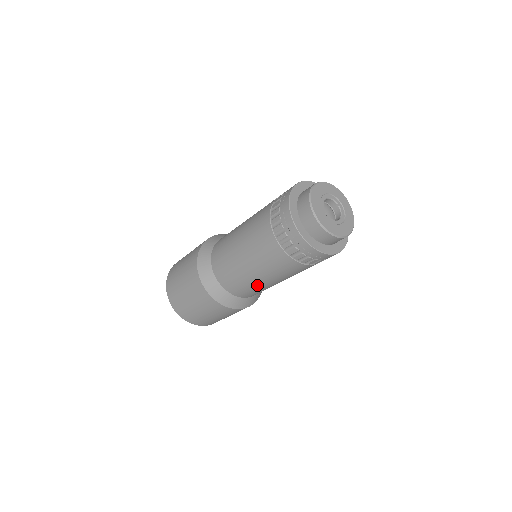
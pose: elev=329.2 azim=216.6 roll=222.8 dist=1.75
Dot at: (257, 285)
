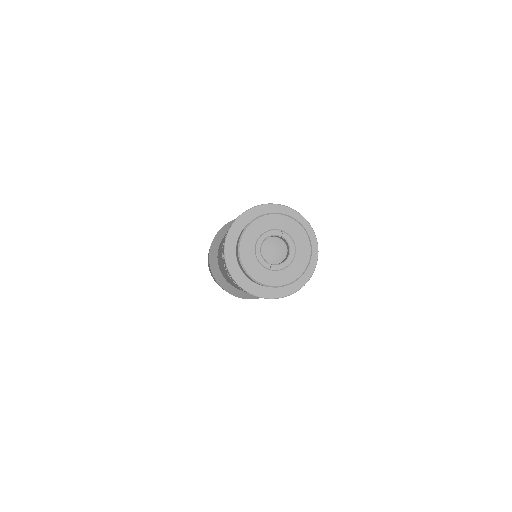
Dot at: occluded
